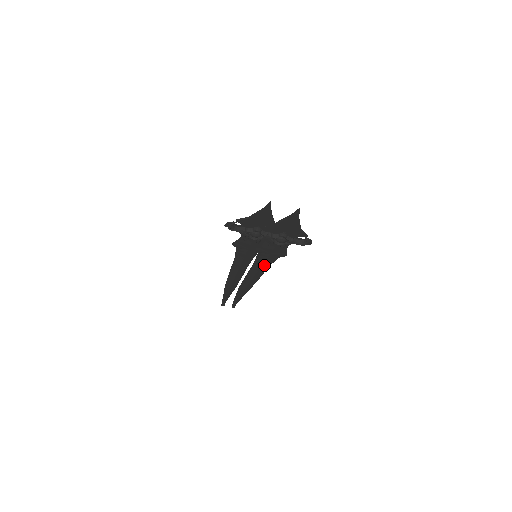
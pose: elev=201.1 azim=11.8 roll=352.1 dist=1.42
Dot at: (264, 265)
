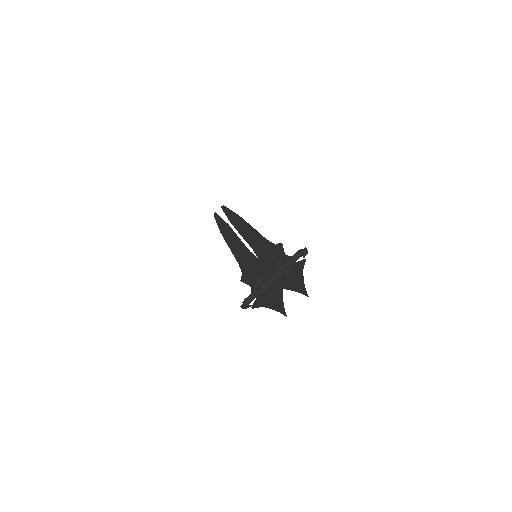
Dot at: (260, 242)
